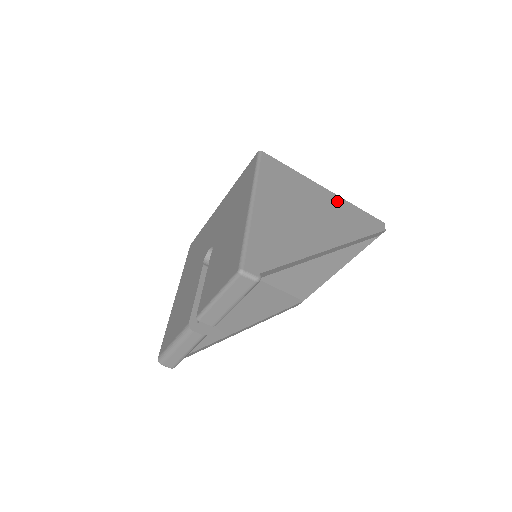
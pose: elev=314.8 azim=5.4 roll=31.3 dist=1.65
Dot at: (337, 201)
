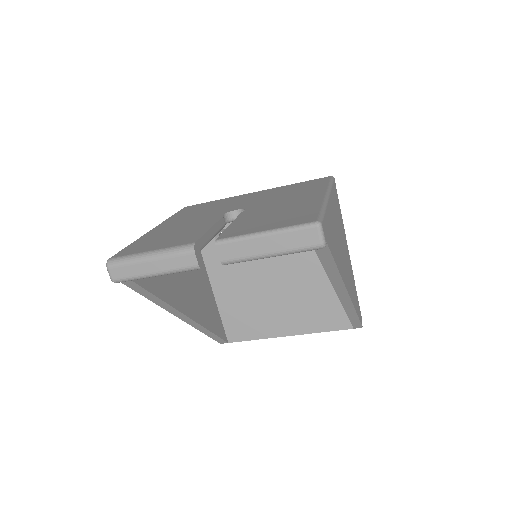
Dot at: (351, 269)
